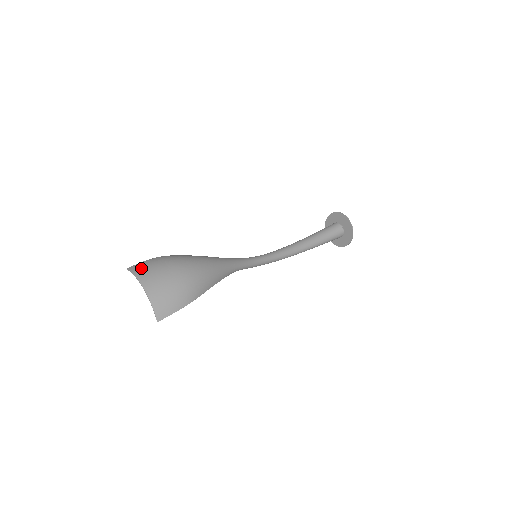
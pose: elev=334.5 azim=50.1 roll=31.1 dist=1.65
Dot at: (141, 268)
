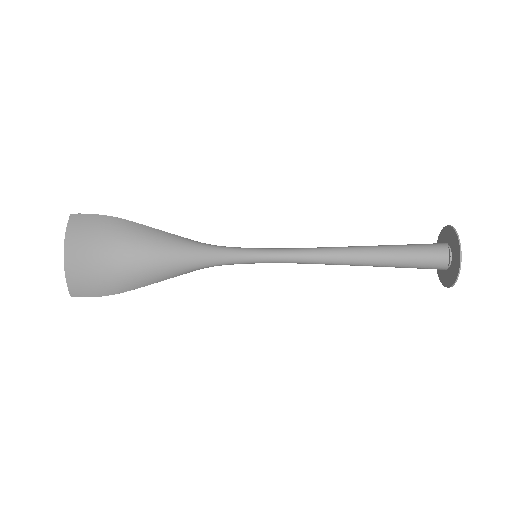
Dot at: (77, 226)
